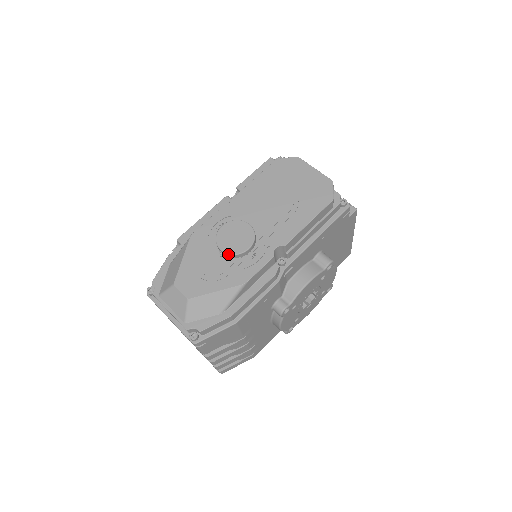
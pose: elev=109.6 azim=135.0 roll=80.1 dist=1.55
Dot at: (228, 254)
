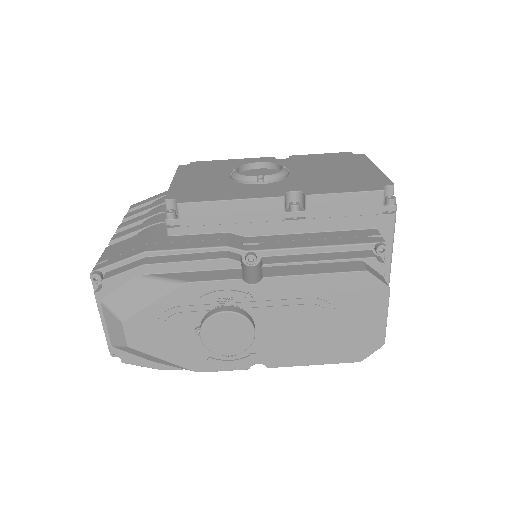
Dot at: (204, 345)
